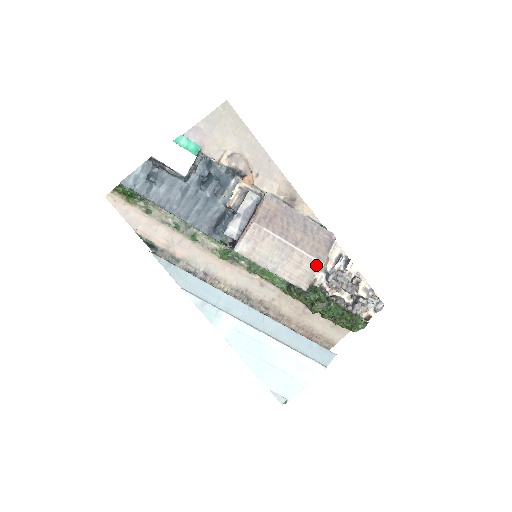
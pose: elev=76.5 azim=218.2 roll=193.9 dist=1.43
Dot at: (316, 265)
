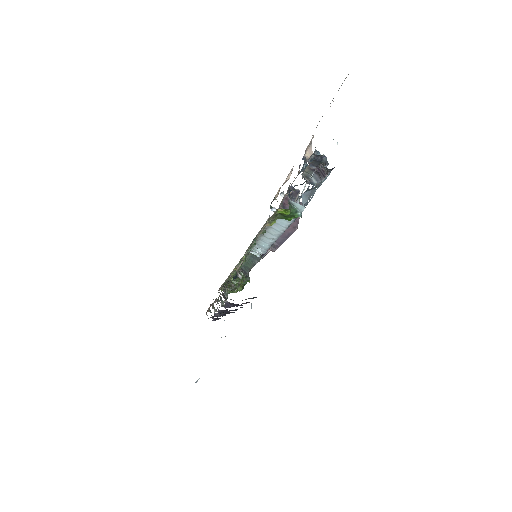
Dot at: occluded
